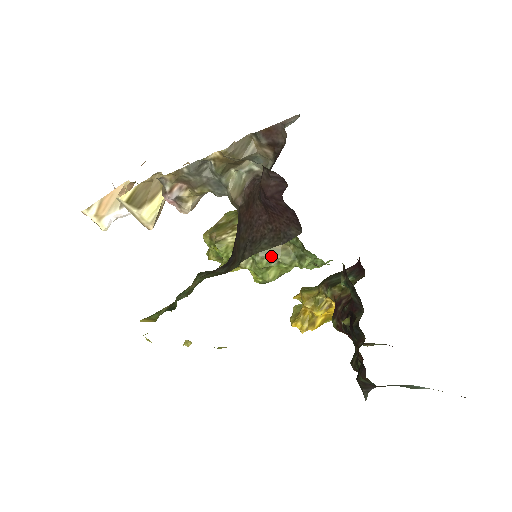
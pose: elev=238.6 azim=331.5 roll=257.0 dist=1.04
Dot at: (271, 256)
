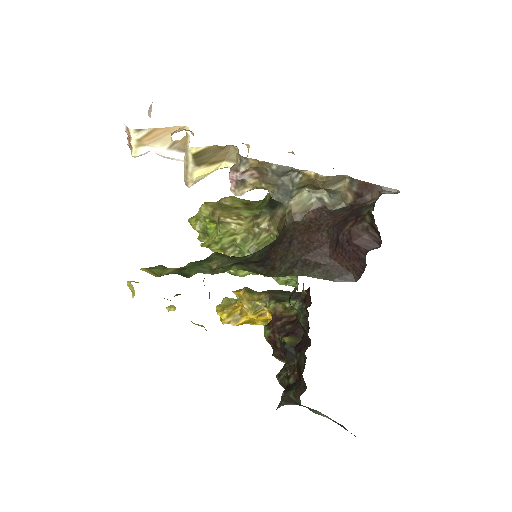
Dot at: occluded
